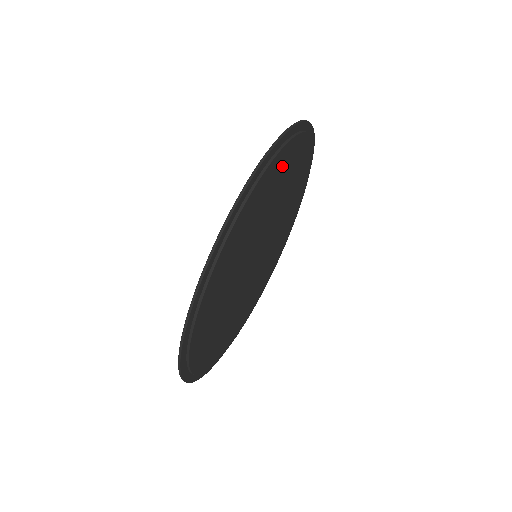
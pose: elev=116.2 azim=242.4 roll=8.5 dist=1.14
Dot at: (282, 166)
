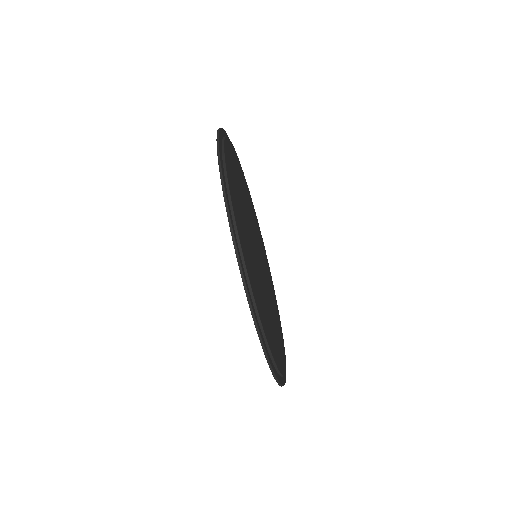
Dot at: (270, 338)
